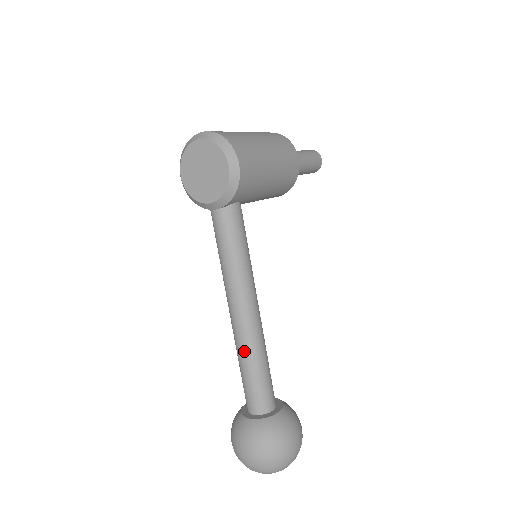
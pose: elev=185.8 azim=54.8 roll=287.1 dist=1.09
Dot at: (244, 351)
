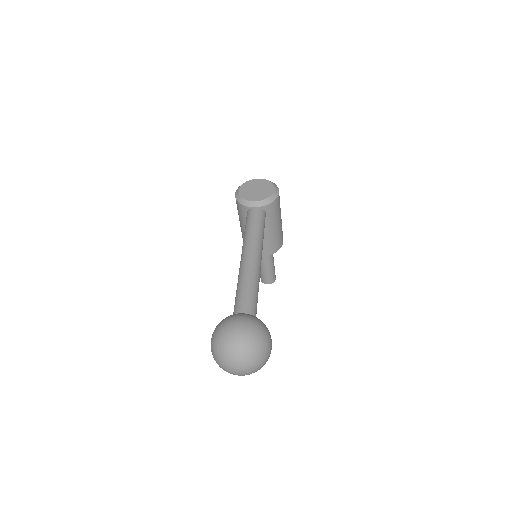
Dot at: (249, 276)
